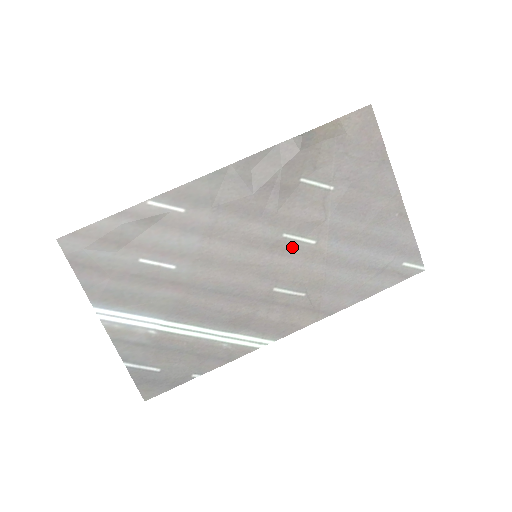
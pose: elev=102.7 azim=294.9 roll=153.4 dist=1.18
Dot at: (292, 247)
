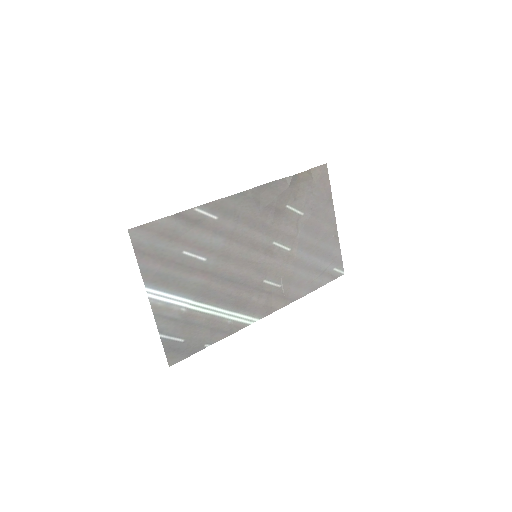
Dot at: (277, 252)
